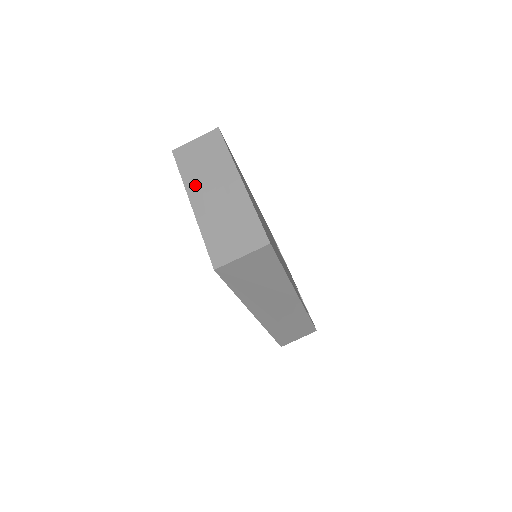
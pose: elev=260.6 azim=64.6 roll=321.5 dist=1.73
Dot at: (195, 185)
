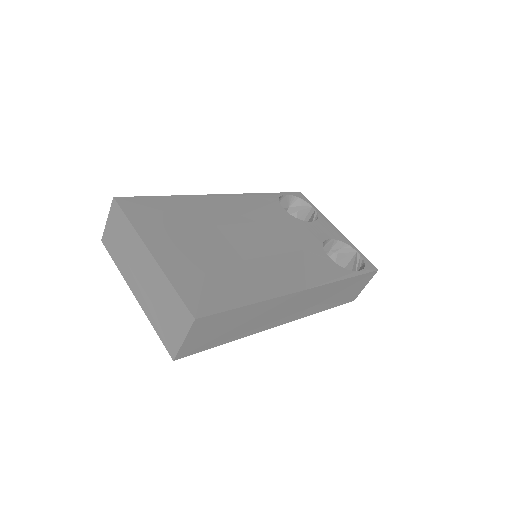
Dot at: (127, 273)
